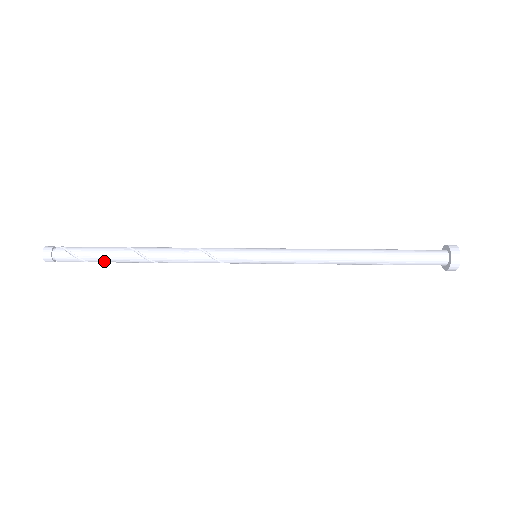
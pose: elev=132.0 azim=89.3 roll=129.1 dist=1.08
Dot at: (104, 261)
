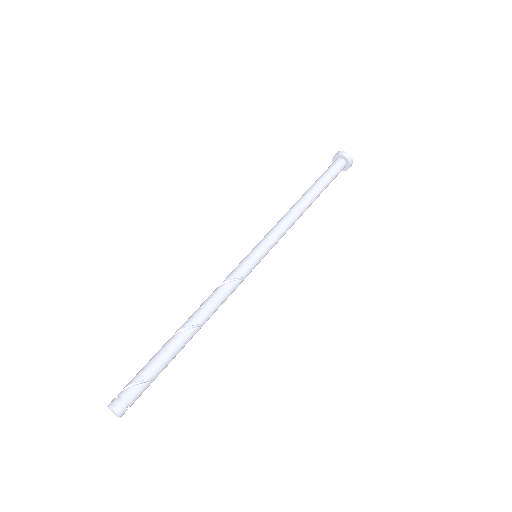
Dot at: (166, 363)
